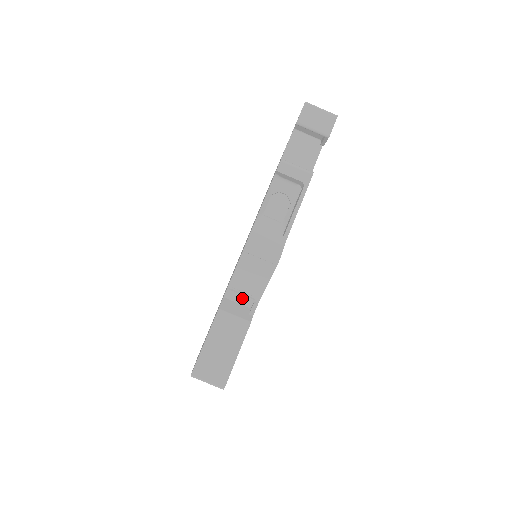
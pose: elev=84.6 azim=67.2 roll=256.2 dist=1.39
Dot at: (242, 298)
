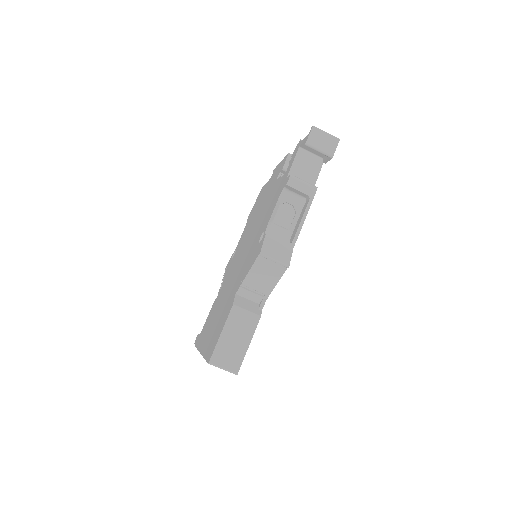
Dot at: (252, 295)
